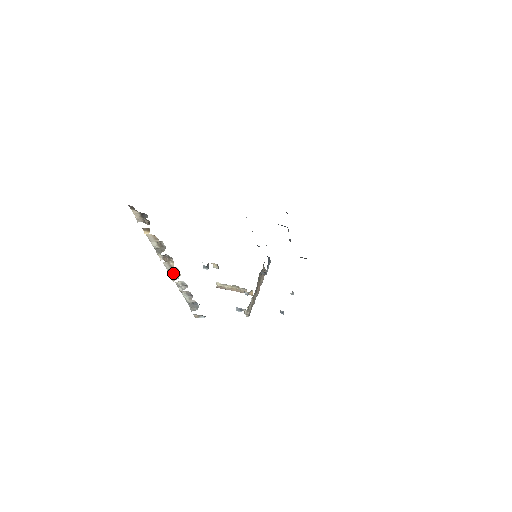
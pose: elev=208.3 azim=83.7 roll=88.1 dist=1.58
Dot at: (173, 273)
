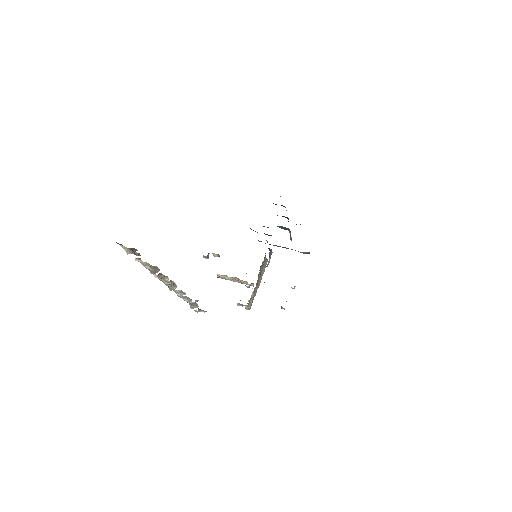
Dot at: (169, 285)
